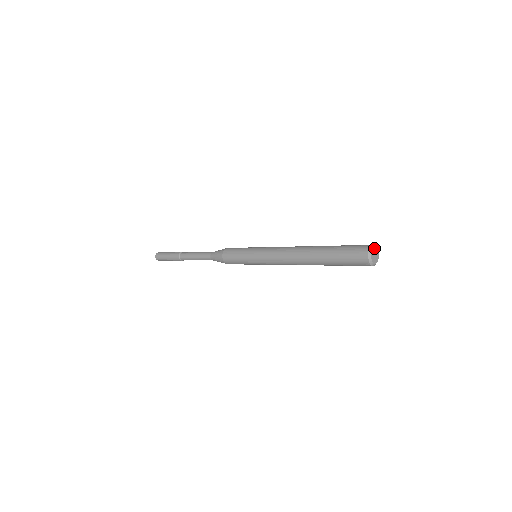
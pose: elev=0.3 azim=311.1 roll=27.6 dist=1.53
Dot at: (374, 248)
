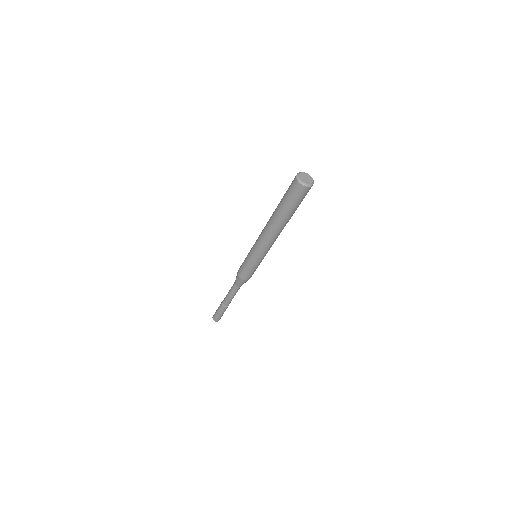
Dot at: (308, 174)
